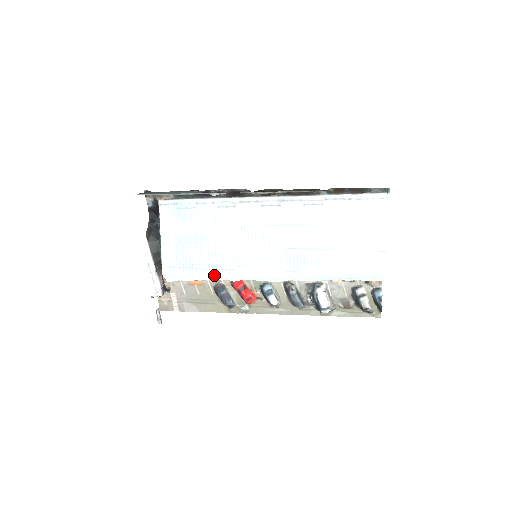
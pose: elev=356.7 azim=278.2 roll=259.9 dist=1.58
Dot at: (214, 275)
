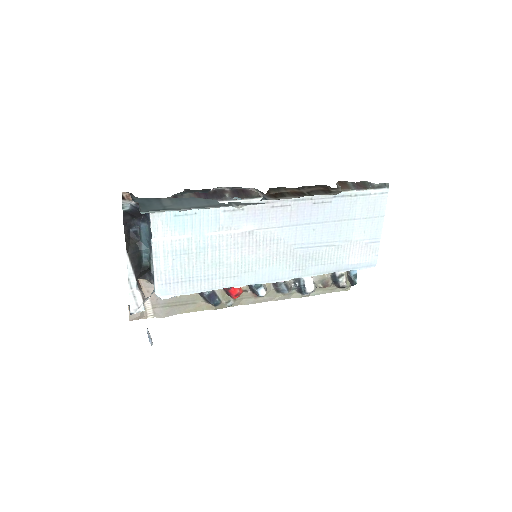
Dot at: (217, 285)
